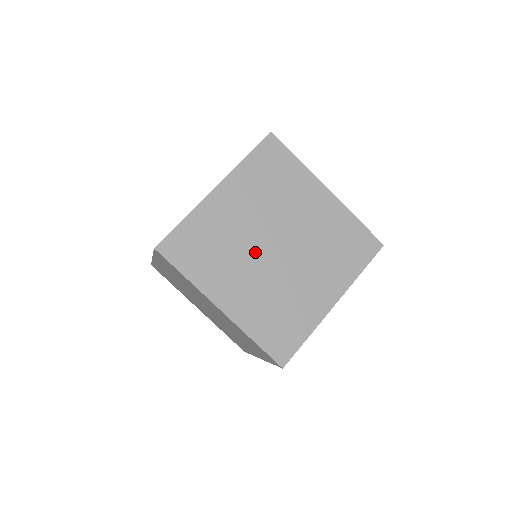
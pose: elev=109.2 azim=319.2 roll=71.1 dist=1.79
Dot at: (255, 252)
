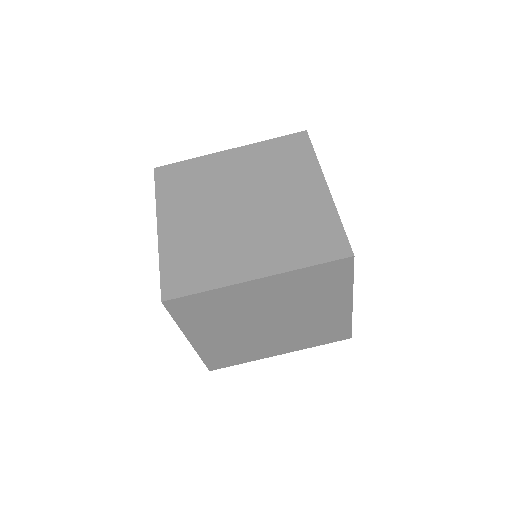
Dot at: (249, 322)
